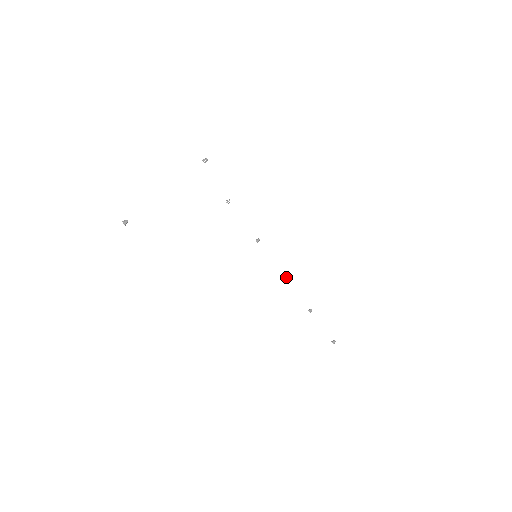
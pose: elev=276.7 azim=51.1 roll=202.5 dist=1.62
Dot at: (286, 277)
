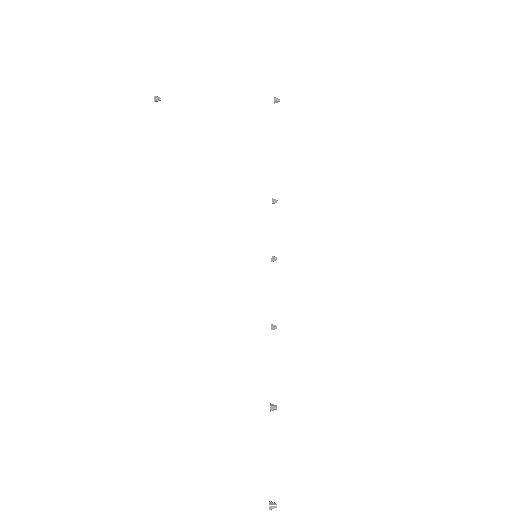
Dot at: (275, 327)
